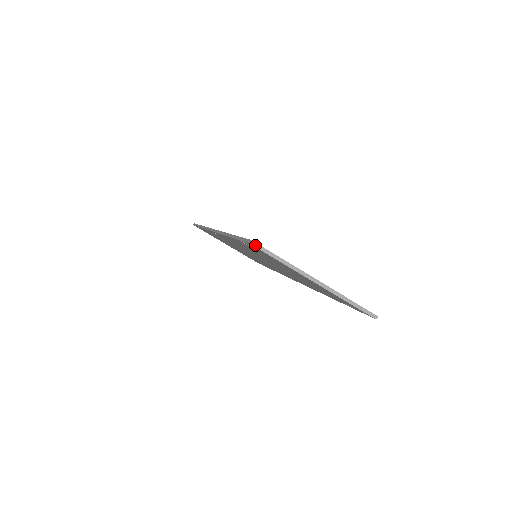
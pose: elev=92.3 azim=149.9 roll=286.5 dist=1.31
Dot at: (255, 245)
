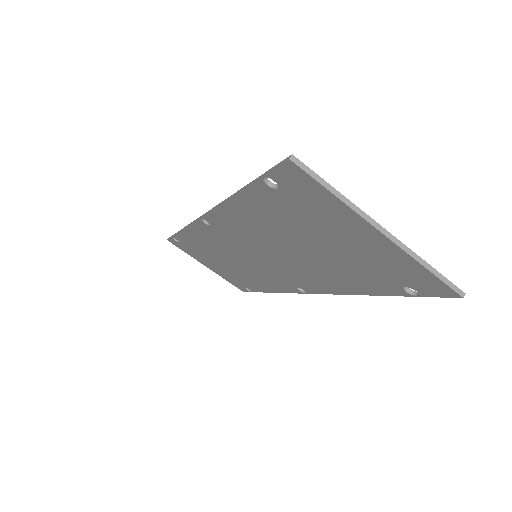
Dot at: (297, 162)
